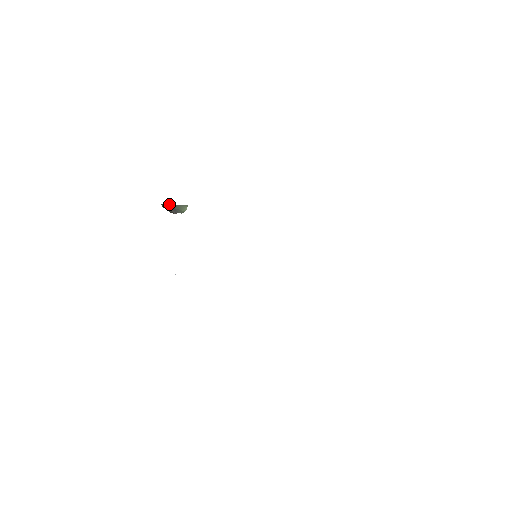
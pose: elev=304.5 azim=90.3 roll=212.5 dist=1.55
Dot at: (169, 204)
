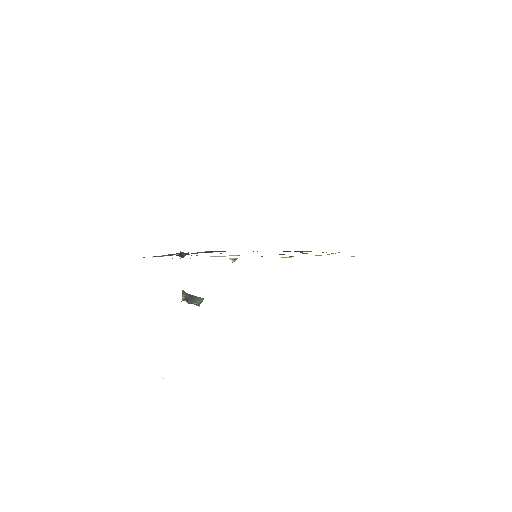
Dot at: (188, 294)
